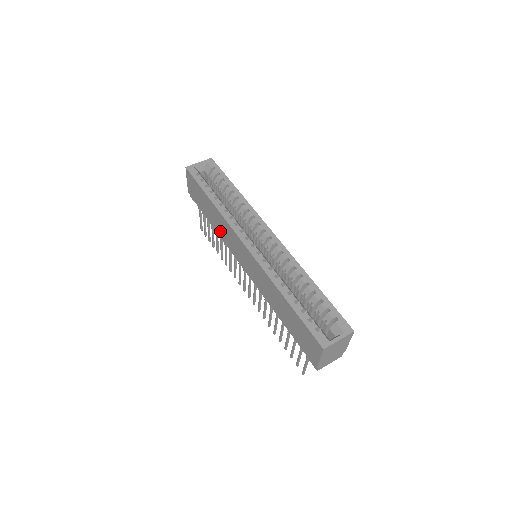
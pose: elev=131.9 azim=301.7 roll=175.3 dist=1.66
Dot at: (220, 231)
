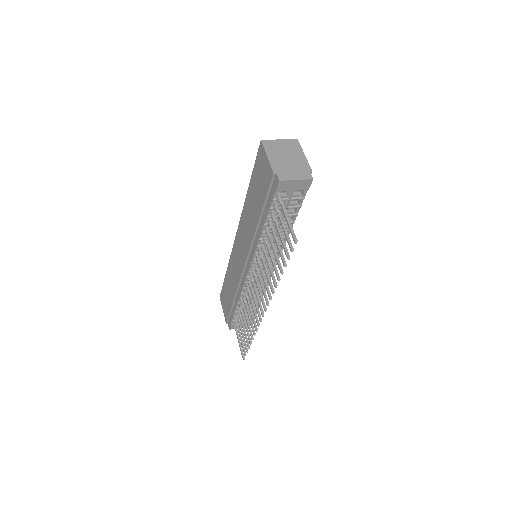
Dot at: (234, 284)
